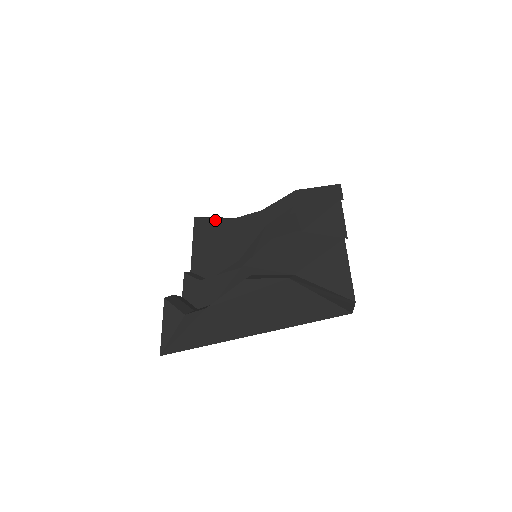
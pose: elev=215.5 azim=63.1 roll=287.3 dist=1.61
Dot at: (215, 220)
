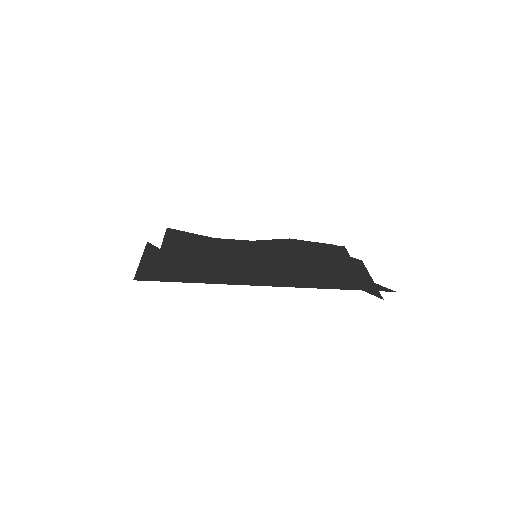
Dot at: (194, 234)
